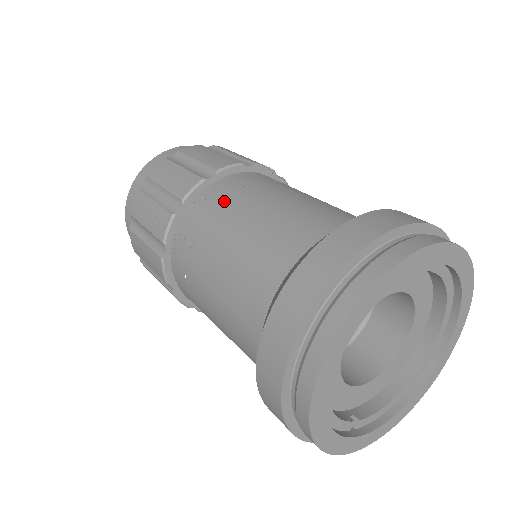
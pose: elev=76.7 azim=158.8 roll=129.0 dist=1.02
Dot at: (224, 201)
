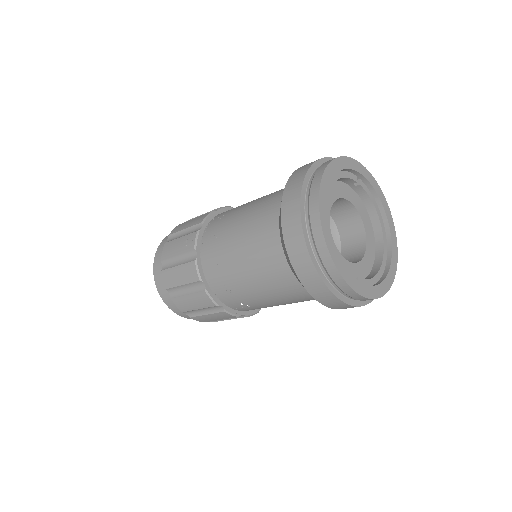
Dot at: (230, 211)
